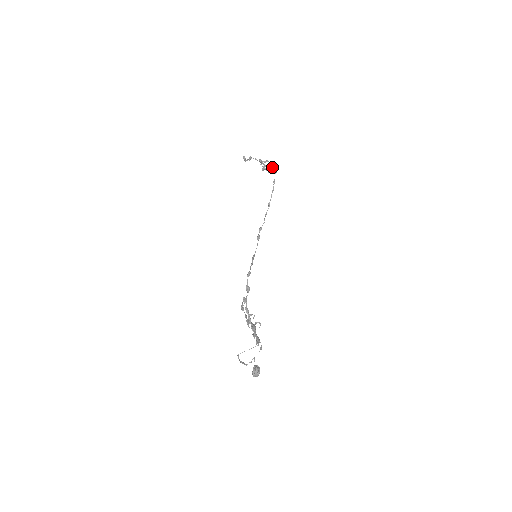
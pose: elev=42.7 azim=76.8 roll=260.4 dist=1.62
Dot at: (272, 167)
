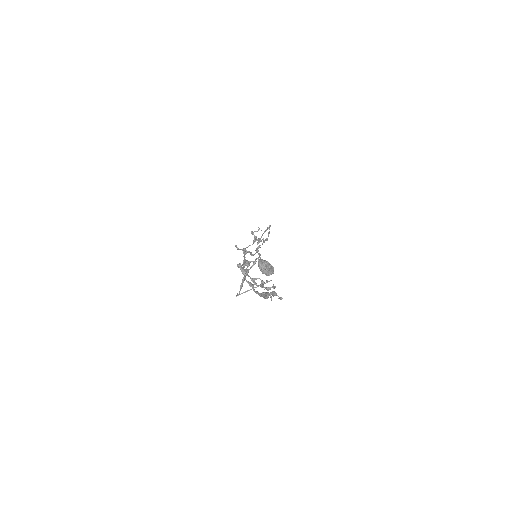
Dot at: (266, 230)
